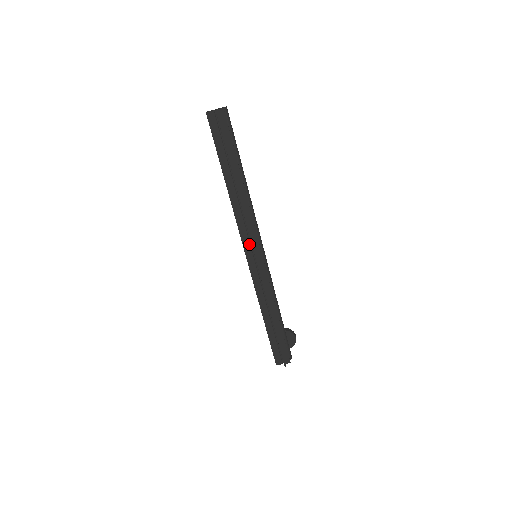
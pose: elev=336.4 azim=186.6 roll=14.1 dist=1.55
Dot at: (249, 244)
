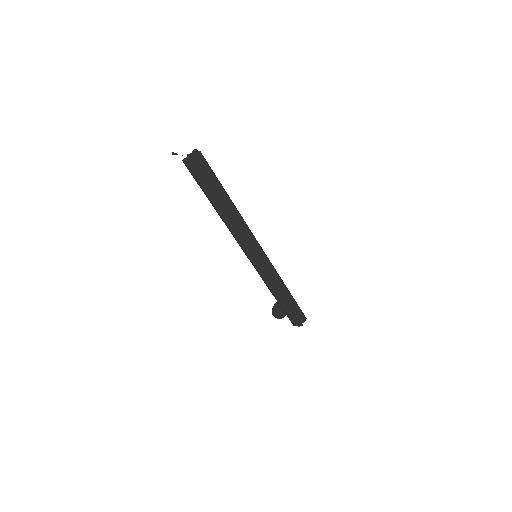
Dot at: (253, 249)
